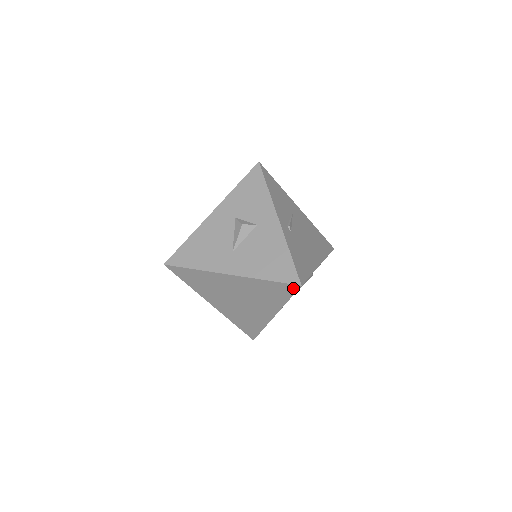
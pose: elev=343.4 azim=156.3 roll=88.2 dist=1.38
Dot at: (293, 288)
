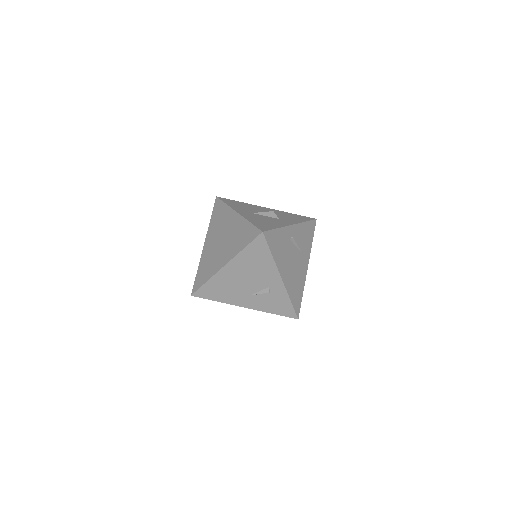
Dot at: (257, 234)
